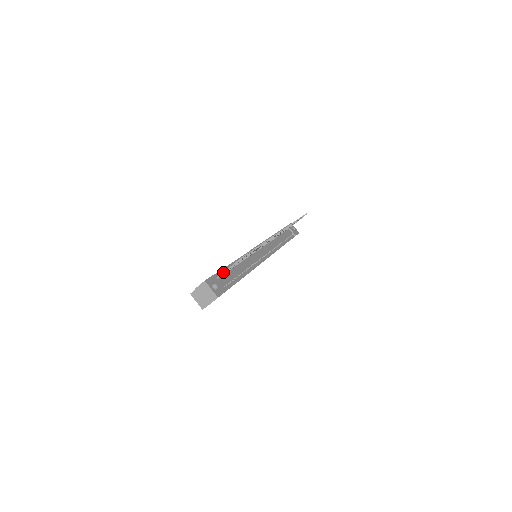
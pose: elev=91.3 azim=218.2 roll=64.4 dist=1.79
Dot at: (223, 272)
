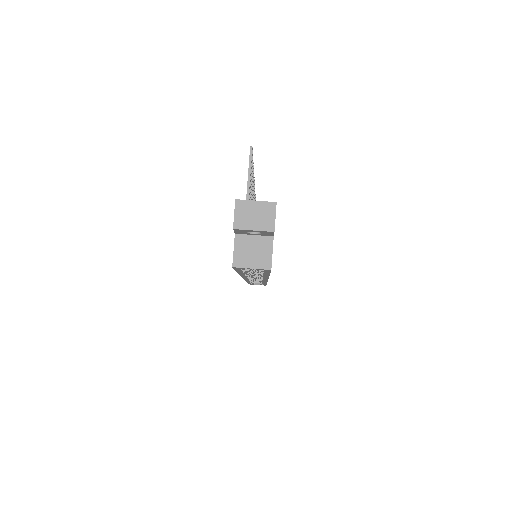
Dot at: (246, 196)
